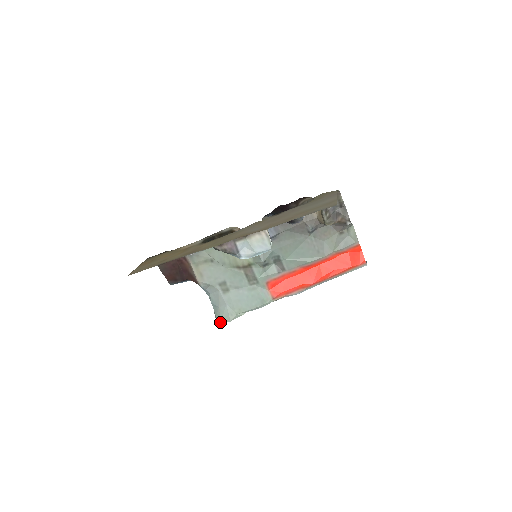
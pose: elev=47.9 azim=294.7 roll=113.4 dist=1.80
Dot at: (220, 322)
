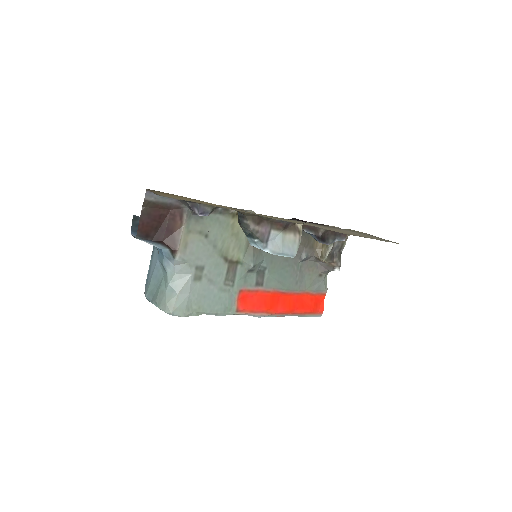
Dot at: (168, 313)
